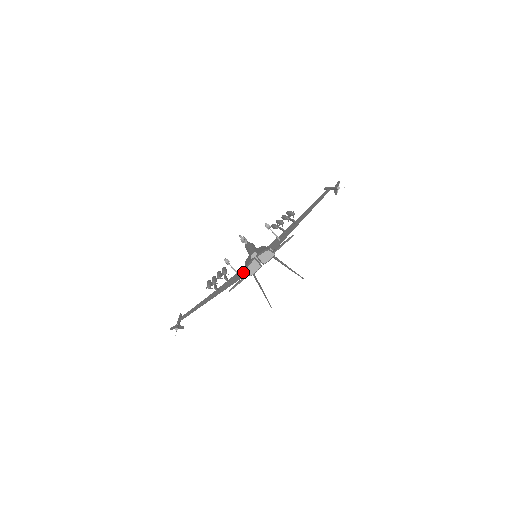
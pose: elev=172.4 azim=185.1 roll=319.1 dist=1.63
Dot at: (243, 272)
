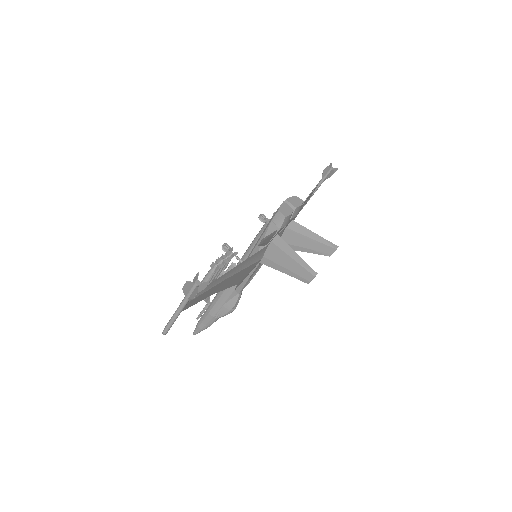
Dot at: occluded
